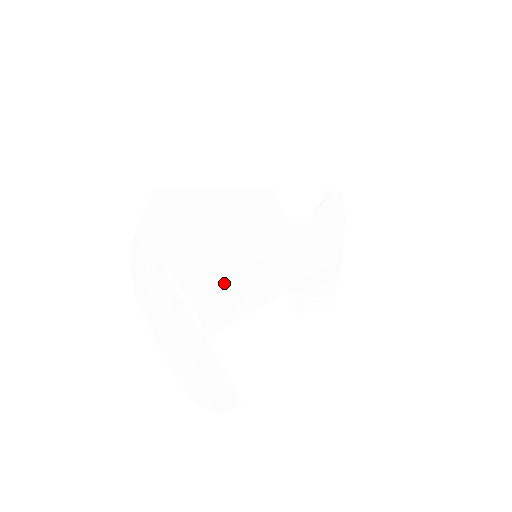
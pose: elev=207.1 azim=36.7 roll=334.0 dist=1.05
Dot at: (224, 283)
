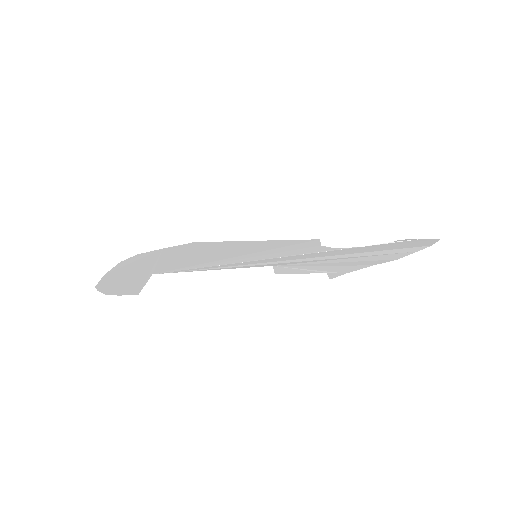
Dot at: (202, 262)
